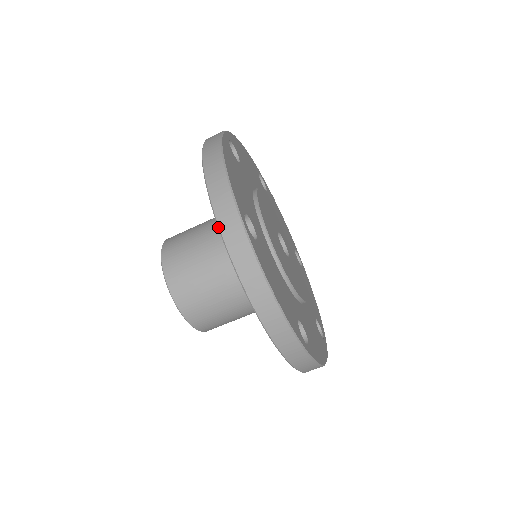
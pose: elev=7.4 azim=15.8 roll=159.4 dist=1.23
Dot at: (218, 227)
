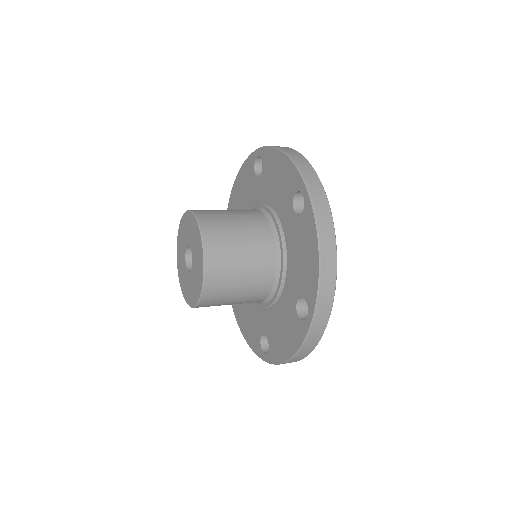
Dot at: (313, 318)
